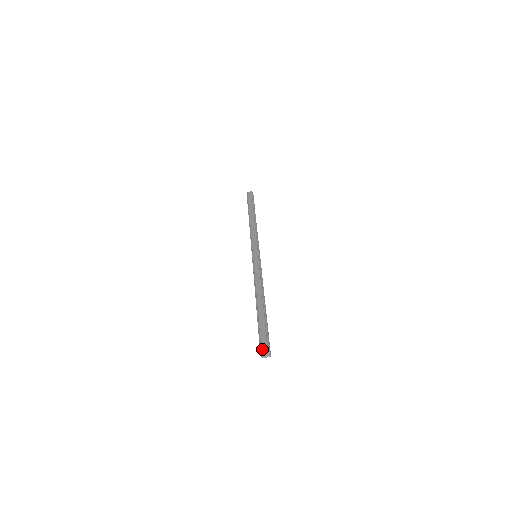
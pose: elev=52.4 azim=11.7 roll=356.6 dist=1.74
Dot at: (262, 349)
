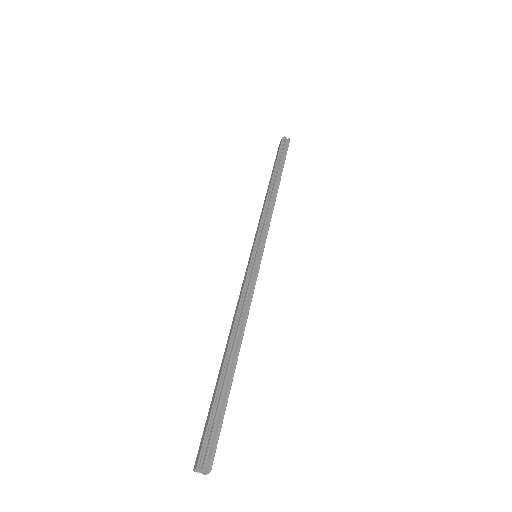
Dot at: (195, 462)
